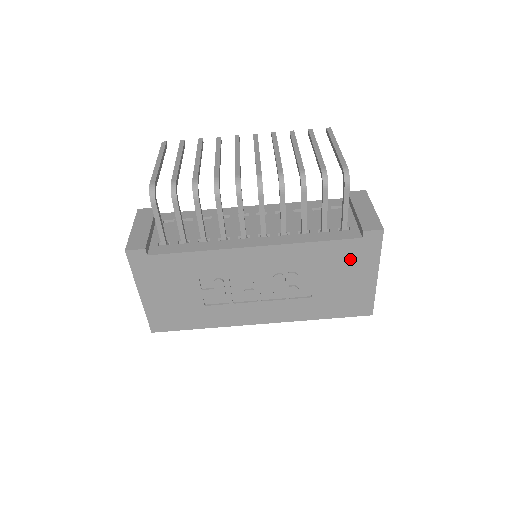
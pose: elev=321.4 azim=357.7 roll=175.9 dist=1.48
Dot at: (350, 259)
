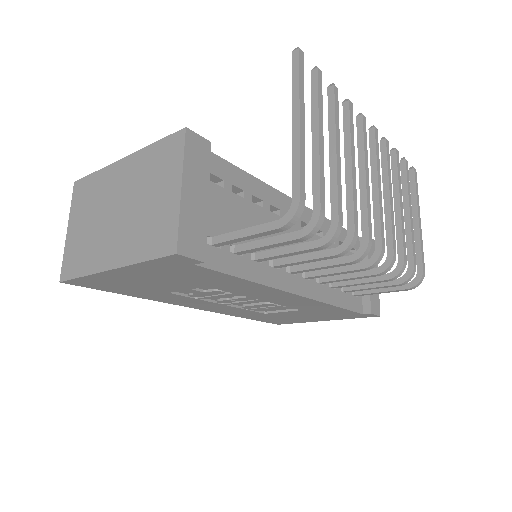
Dot at: (332, 315)
